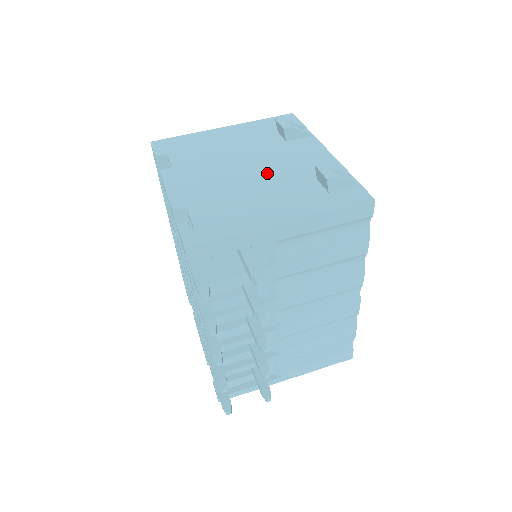
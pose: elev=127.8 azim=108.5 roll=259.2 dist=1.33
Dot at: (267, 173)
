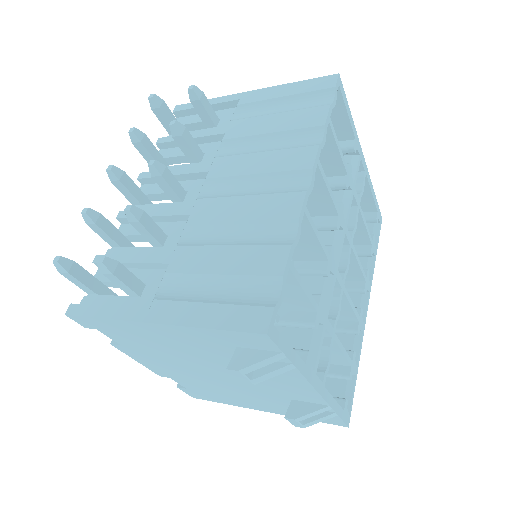
Dot at: occluded
